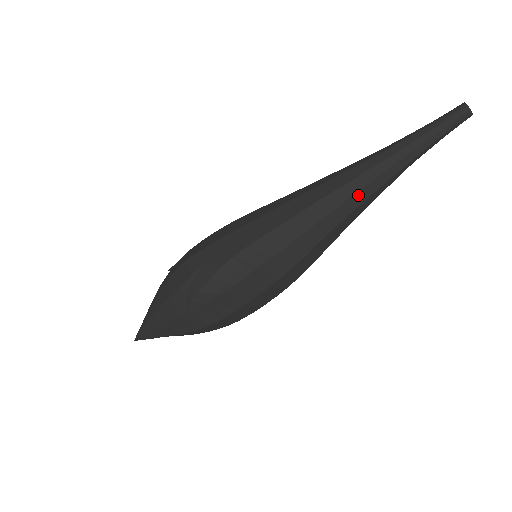
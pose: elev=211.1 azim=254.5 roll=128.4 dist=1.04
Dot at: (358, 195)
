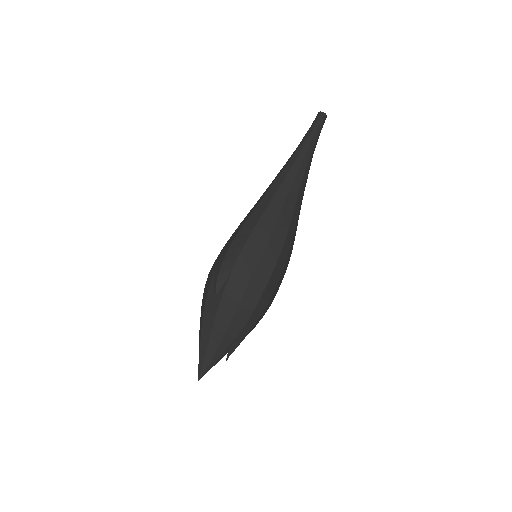
Dot at: (289, 174)
